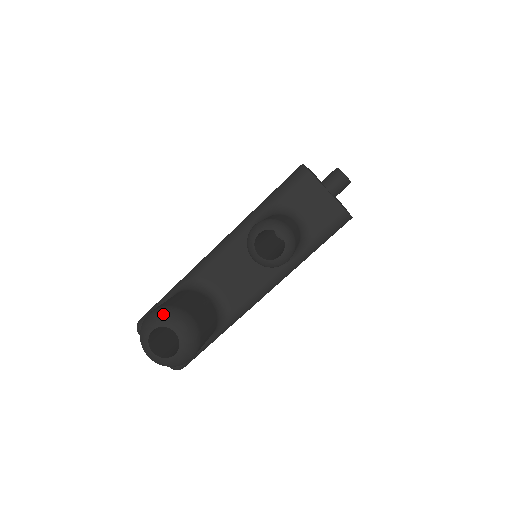
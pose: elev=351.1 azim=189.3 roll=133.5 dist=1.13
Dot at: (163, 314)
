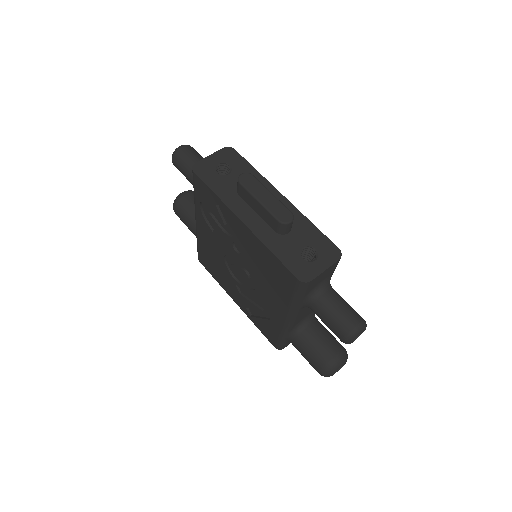
Dot at: (330, 371)
